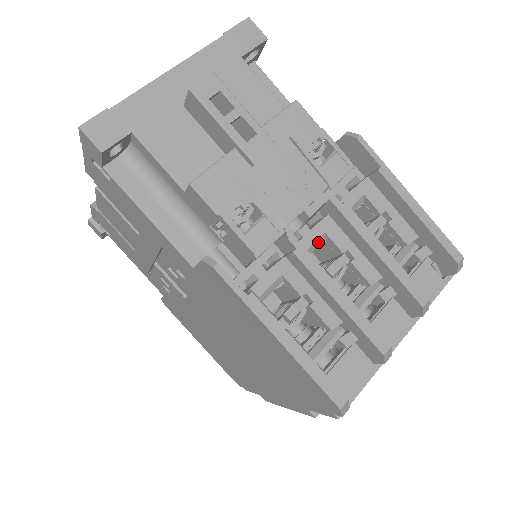
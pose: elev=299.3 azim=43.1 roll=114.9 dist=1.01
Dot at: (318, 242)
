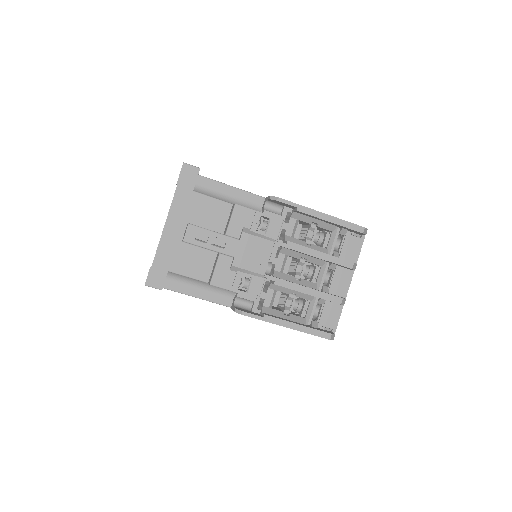
Dot at: (284, 261)
